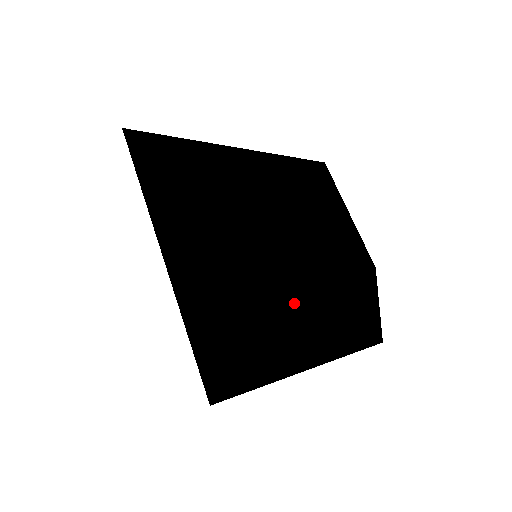
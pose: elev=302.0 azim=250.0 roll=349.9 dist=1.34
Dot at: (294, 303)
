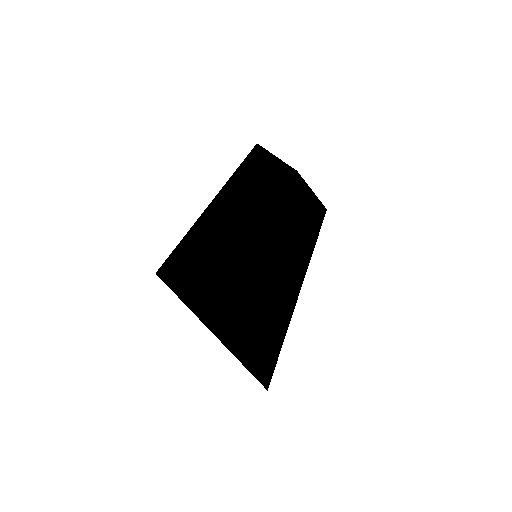
Dot at: occluded
